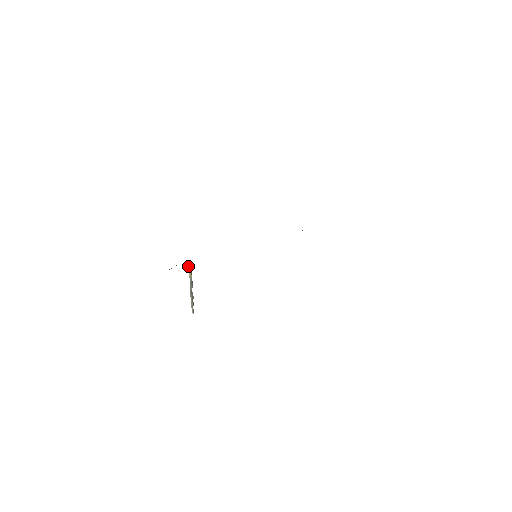
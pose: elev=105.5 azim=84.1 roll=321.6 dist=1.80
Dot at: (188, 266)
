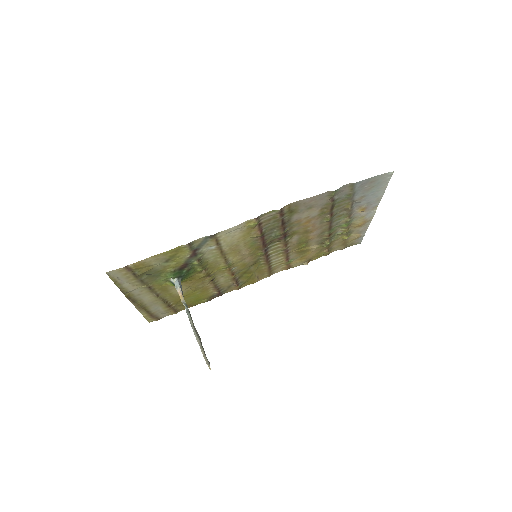
Dot at: (175, 285)
